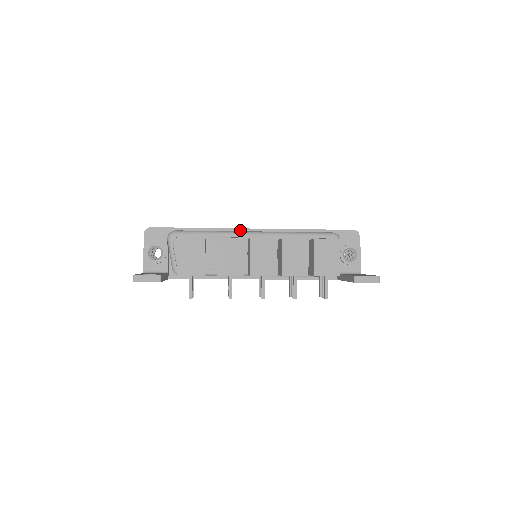
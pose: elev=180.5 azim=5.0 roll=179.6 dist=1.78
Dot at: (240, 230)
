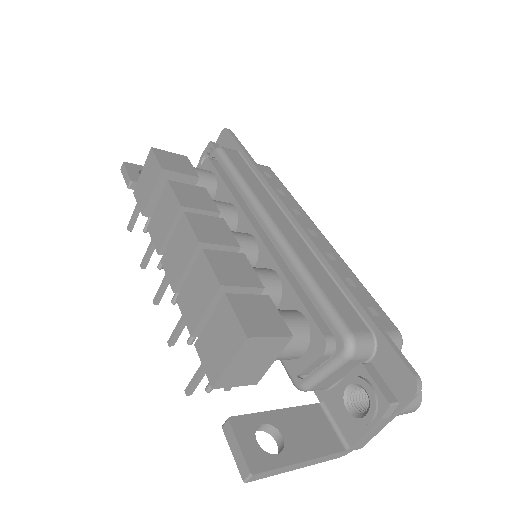
Dot at: (283, 206)
